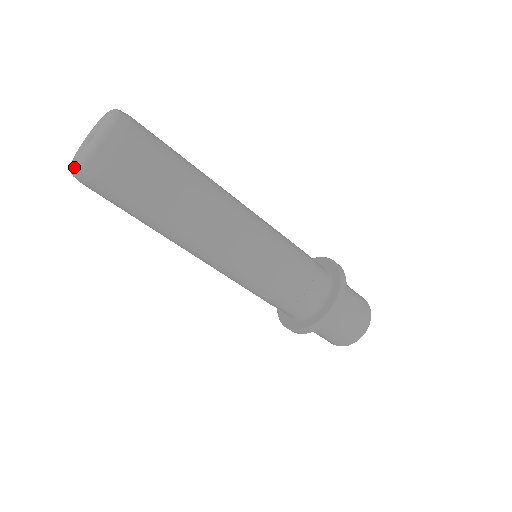
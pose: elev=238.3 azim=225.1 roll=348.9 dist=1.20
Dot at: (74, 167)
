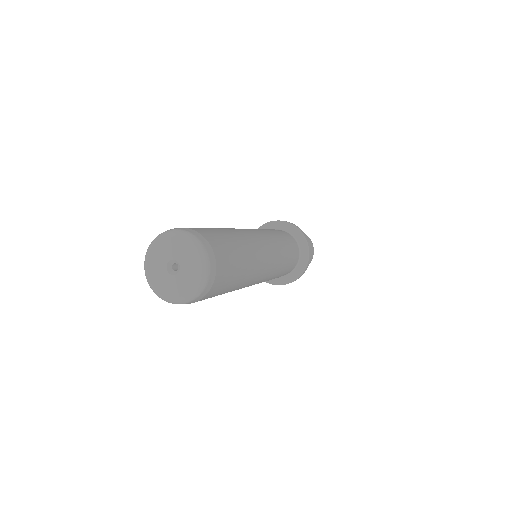
Dot at: (159, 295)
